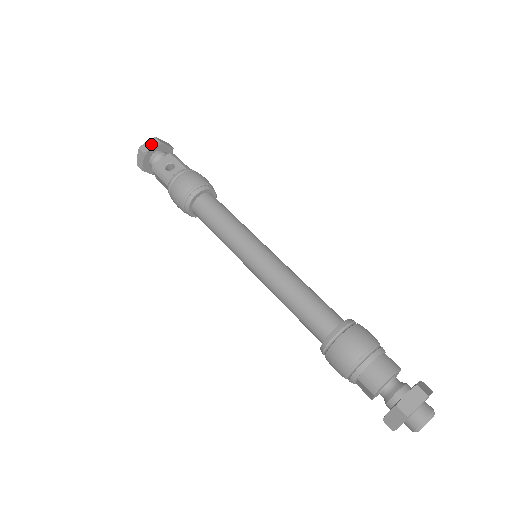
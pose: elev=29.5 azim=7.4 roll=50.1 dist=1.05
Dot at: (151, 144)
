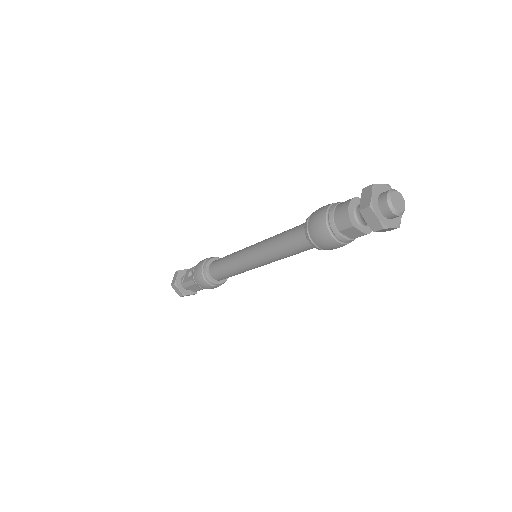
Dot at: (175, 277)
